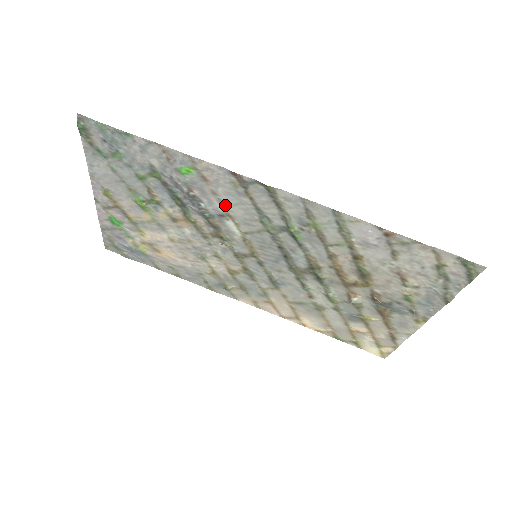
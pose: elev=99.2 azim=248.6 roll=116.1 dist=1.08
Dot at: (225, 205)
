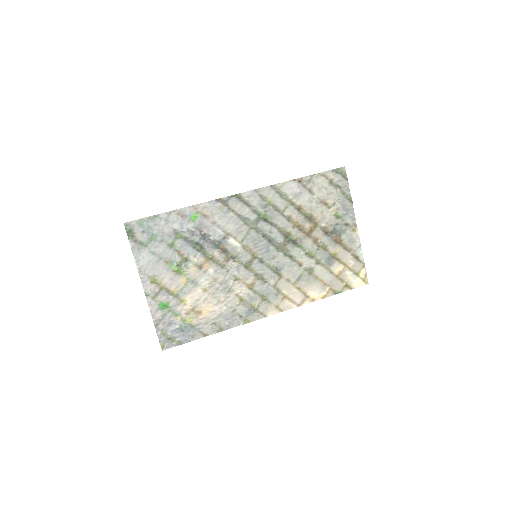
Dot at: (223, 228)
